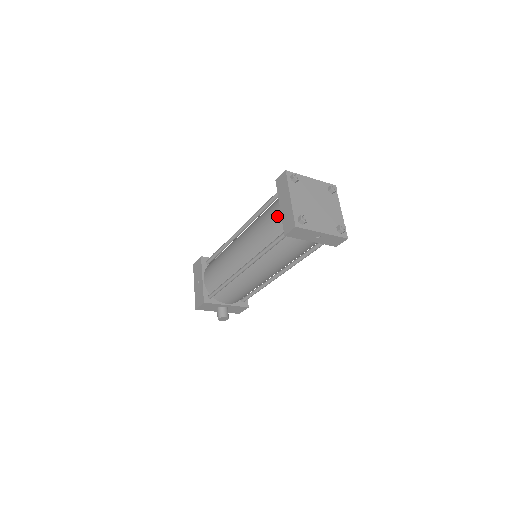
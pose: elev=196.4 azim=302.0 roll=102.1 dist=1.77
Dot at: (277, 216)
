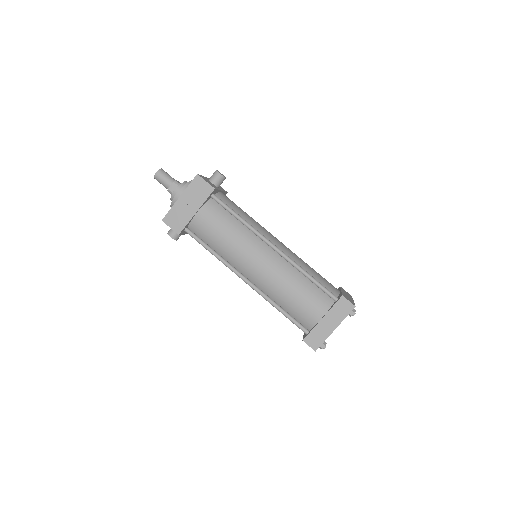
Dot at: (313, 316)
